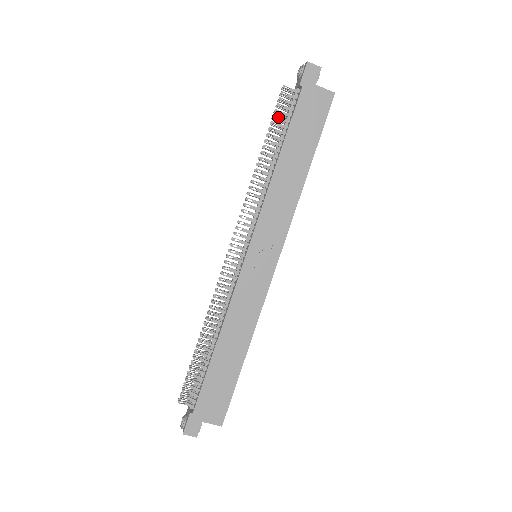
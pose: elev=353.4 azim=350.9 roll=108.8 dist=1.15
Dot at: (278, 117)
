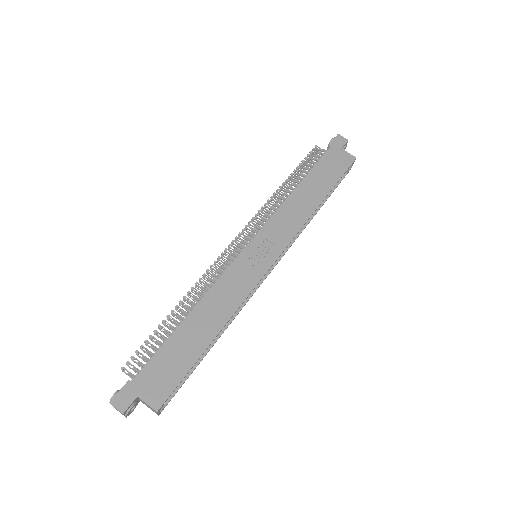
Dot at: (306, 163)
